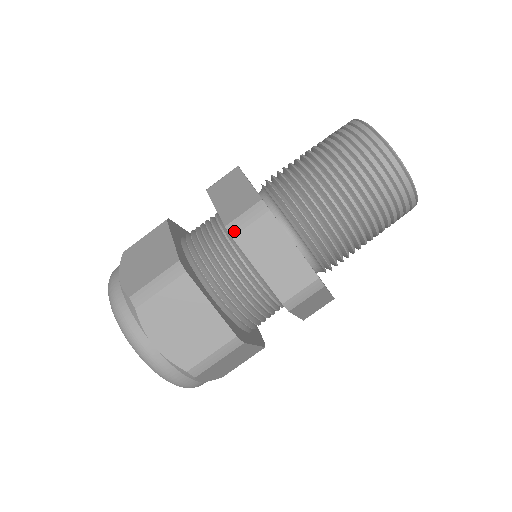
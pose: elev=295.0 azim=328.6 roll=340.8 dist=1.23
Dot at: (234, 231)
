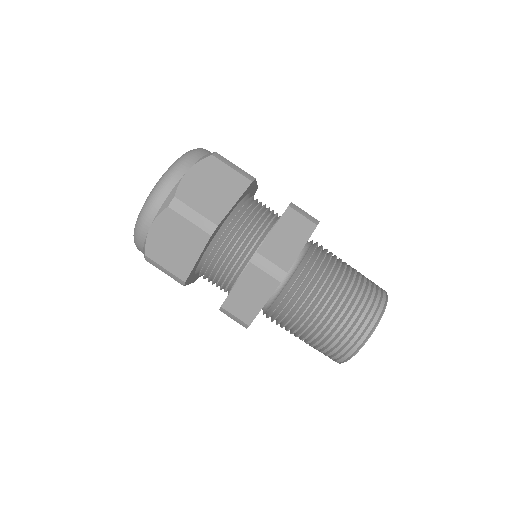
Dot at: (293, 207)
